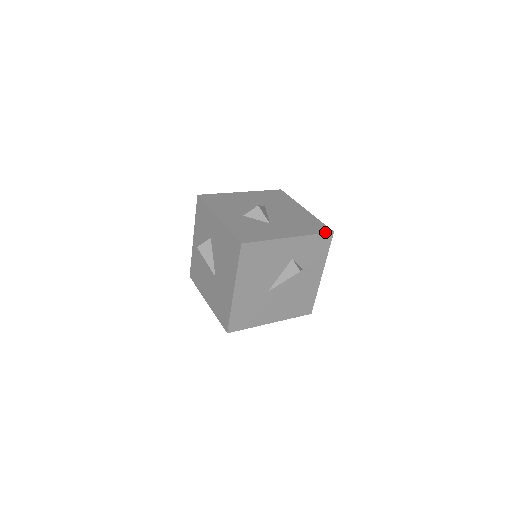
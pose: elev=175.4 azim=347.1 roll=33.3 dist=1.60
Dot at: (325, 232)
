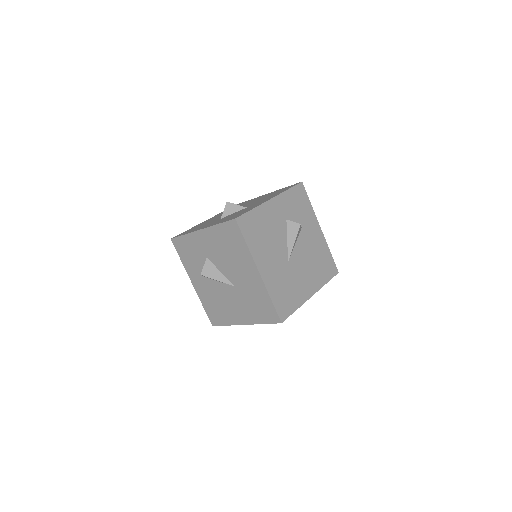
Dot at: (295, 185)
